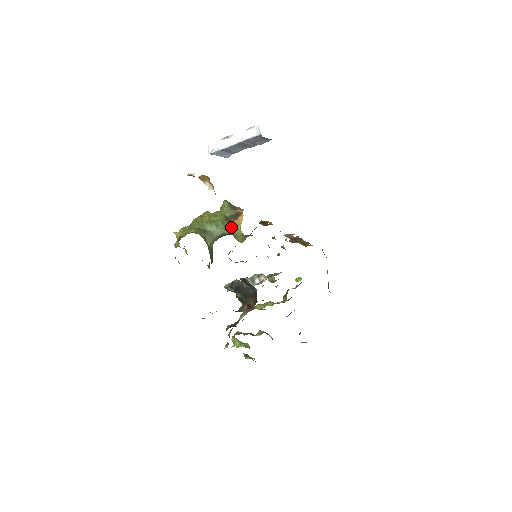
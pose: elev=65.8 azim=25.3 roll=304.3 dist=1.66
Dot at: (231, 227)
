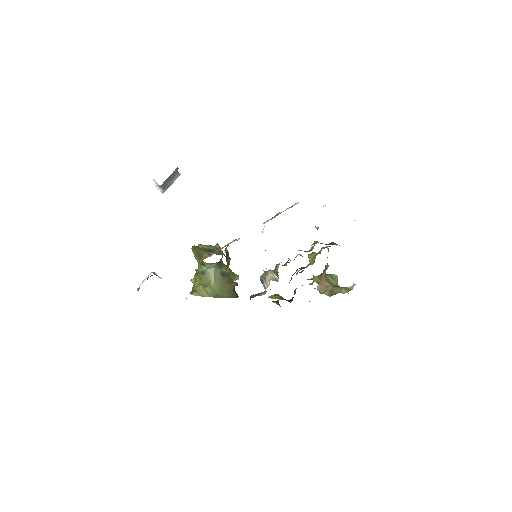
Dot at: occluded
